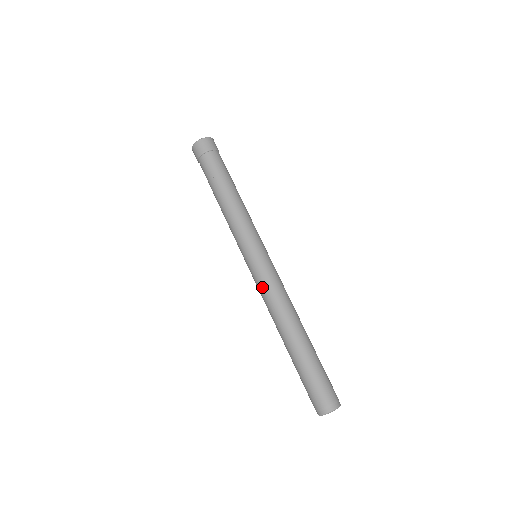
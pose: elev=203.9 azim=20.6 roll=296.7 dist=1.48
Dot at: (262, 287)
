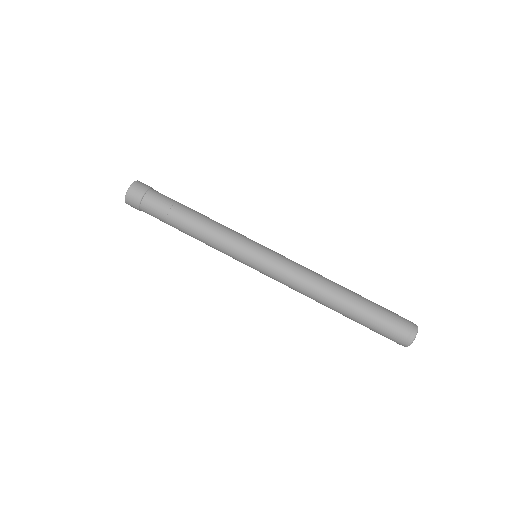
Dot at: (283, 278)
